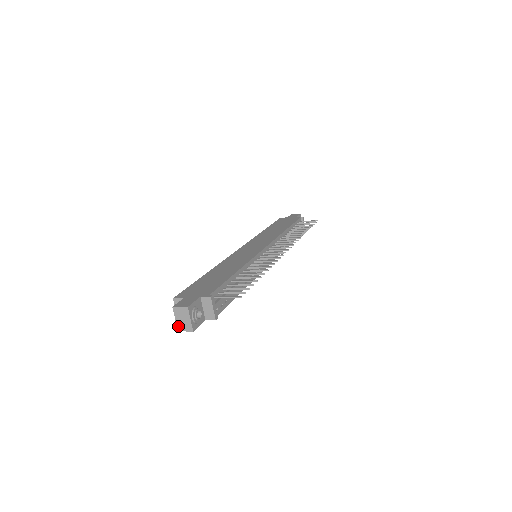
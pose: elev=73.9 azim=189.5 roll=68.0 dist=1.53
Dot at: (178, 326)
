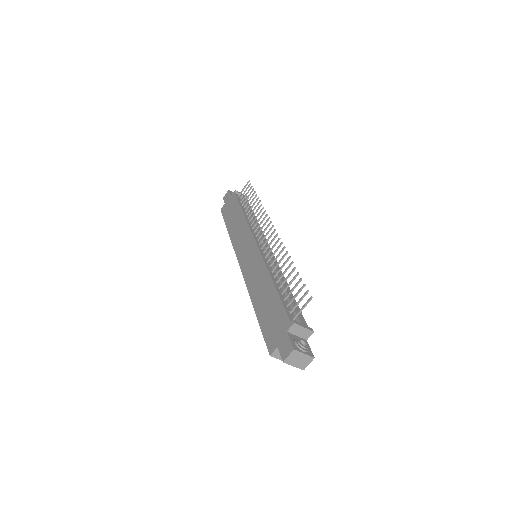
Dot at: (300, 368)
